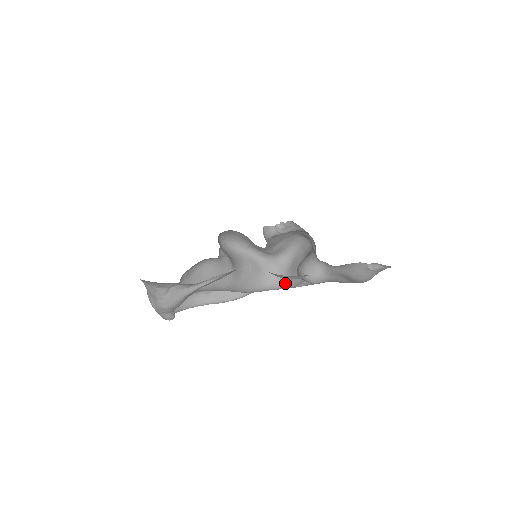
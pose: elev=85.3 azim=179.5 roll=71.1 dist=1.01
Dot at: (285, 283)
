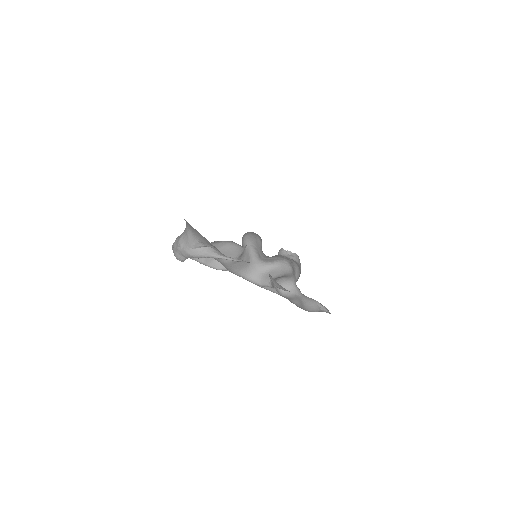
Dot at: (257, 281)
